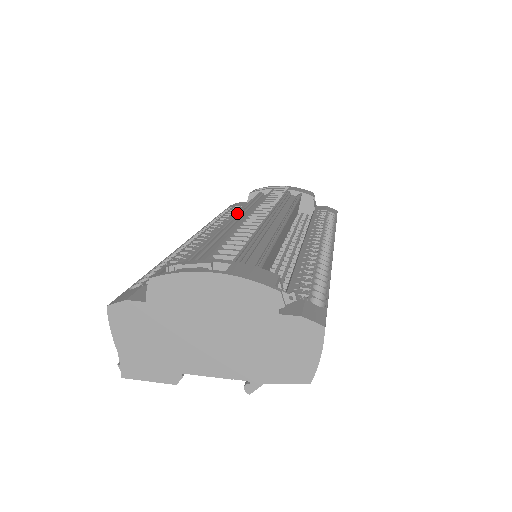
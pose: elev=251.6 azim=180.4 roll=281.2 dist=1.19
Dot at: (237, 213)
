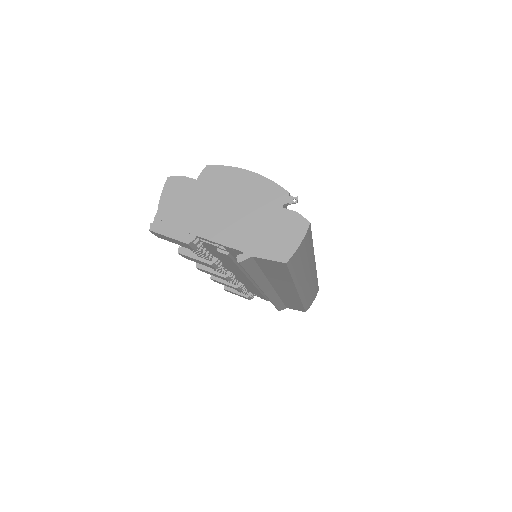
Dot at: occluded
